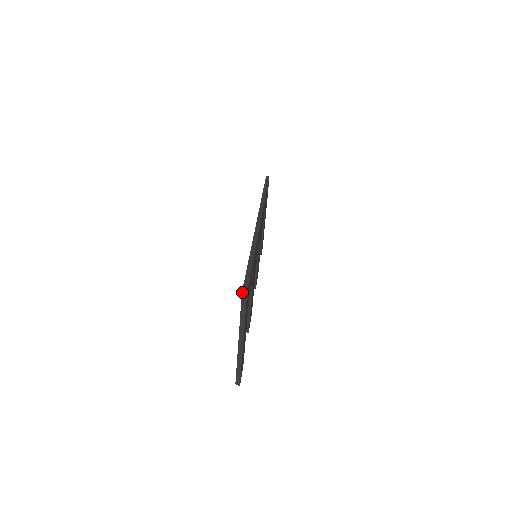
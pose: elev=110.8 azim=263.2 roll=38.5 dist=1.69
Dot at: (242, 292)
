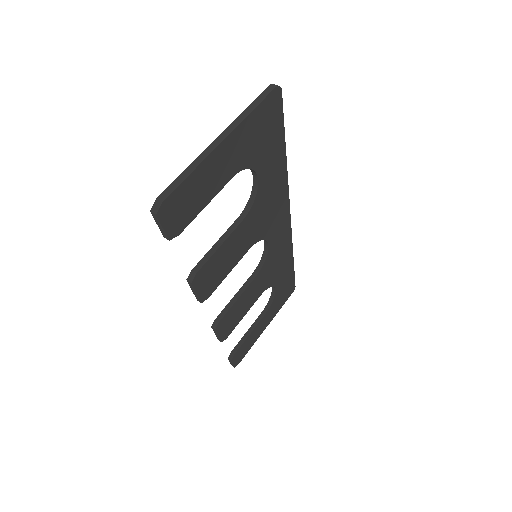
Dot at: (274, 84)
